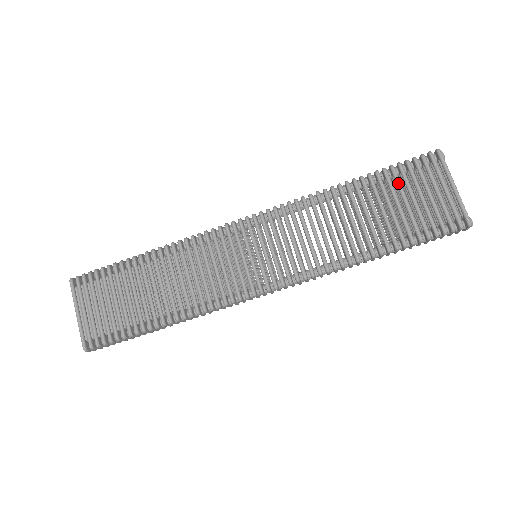
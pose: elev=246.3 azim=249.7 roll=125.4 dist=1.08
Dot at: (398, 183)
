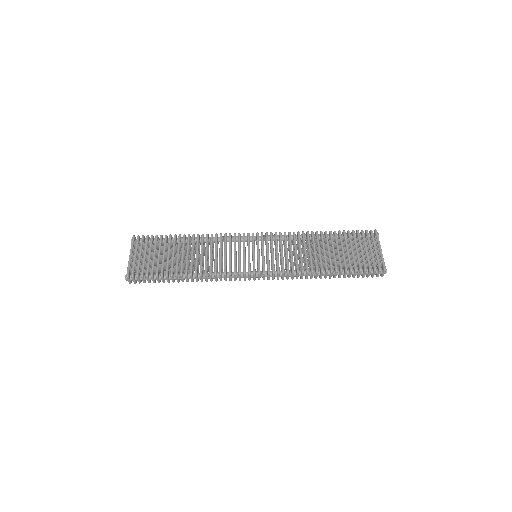
Dot at: (350, 239)
